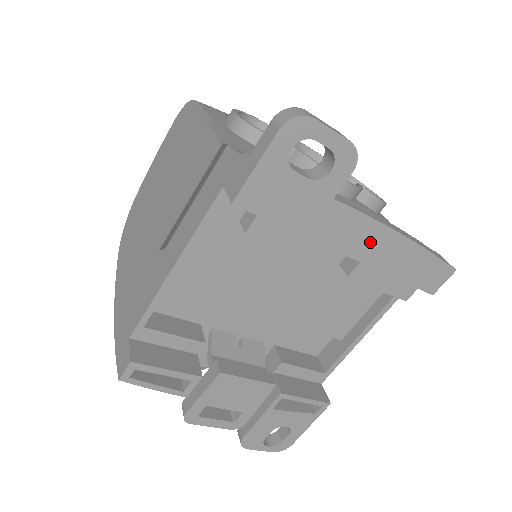
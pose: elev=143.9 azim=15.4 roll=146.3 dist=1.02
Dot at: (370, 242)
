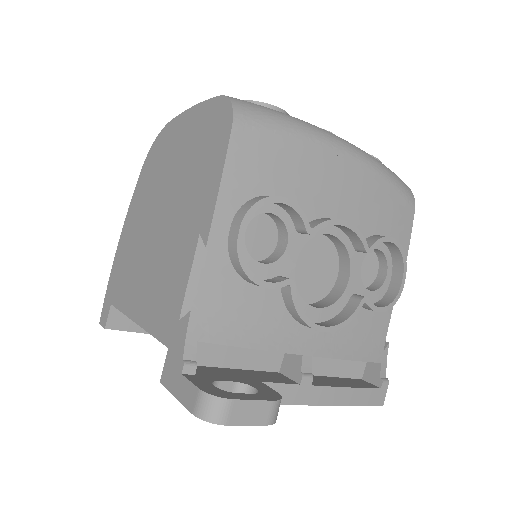
Dot at: occluded
